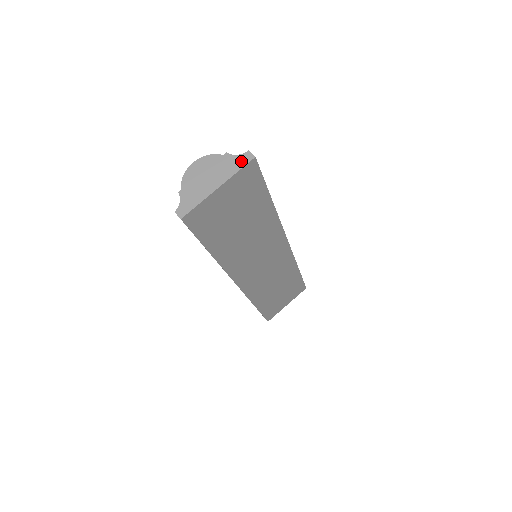
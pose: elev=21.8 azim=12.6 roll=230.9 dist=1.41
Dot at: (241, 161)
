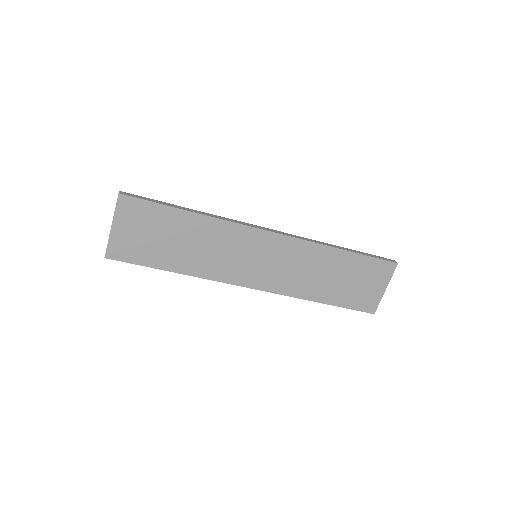
Dot at: (117, 201)
